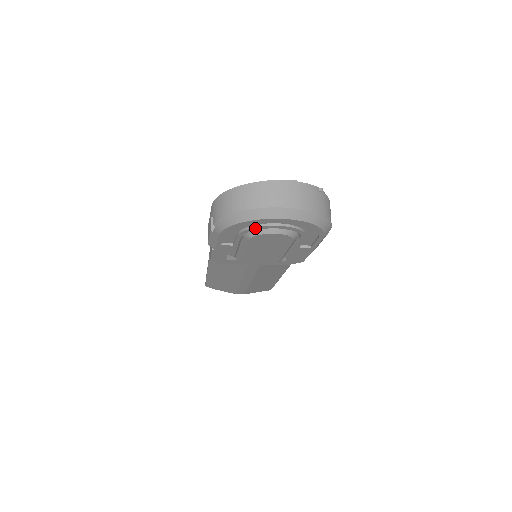
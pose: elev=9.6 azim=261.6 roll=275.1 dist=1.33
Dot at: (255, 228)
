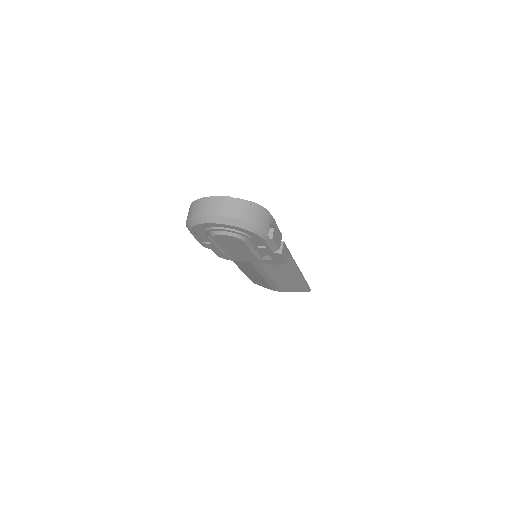
Dot at: (208, 230)
